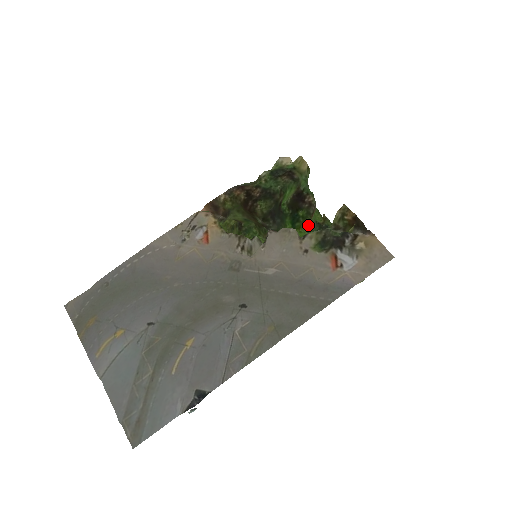
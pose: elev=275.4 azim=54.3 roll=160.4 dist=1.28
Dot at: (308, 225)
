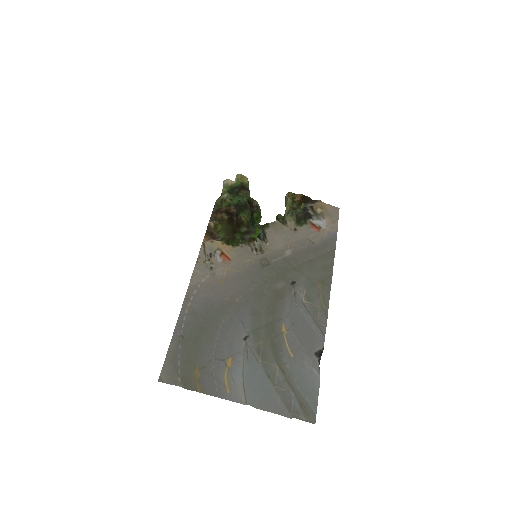
Dot at: occluded
